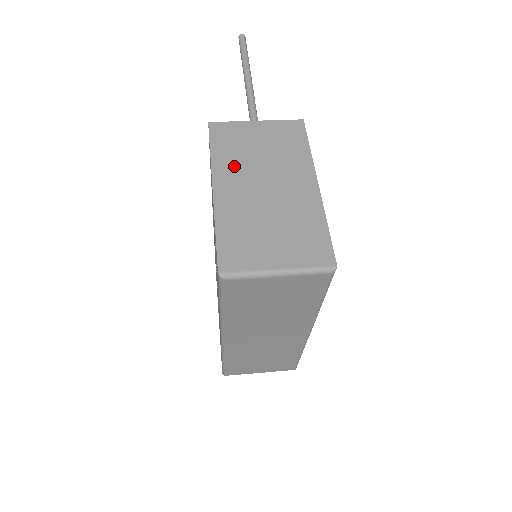
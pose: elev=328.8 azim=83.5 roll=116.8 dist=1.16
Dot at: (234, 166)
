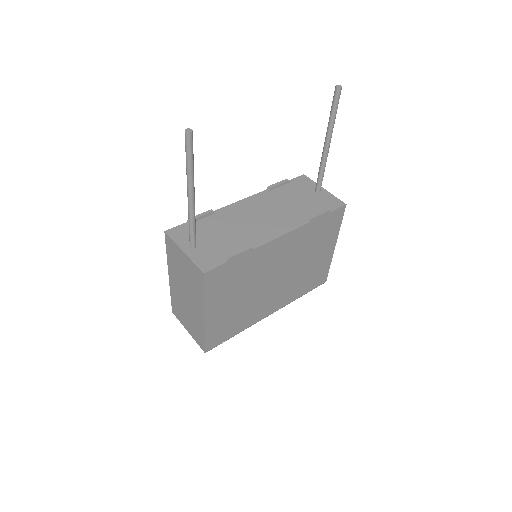
Dot at: (175, 272)
